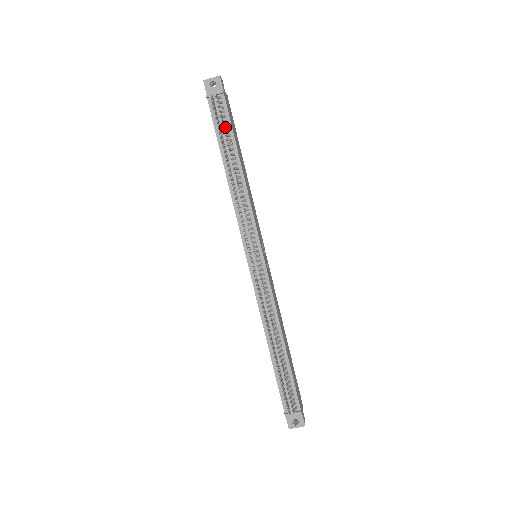
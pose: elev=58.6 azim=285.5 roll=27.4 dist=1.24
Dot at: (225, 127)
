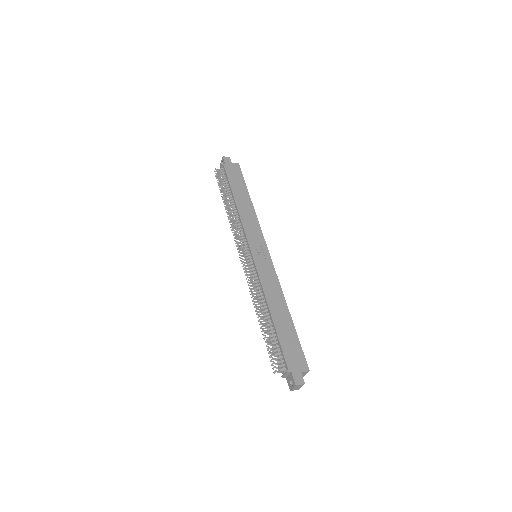
Dot at: (227, 183)
